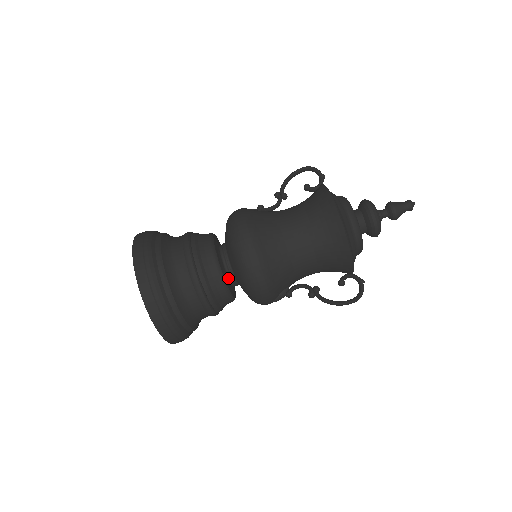
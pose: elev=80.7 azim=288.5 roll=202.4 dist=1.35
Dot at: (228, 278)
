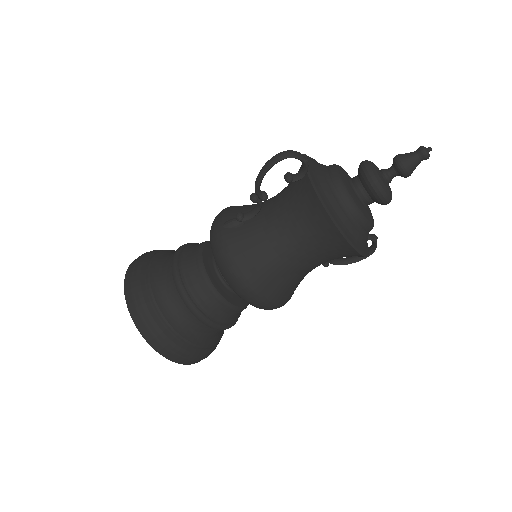
Dot at: occluded
